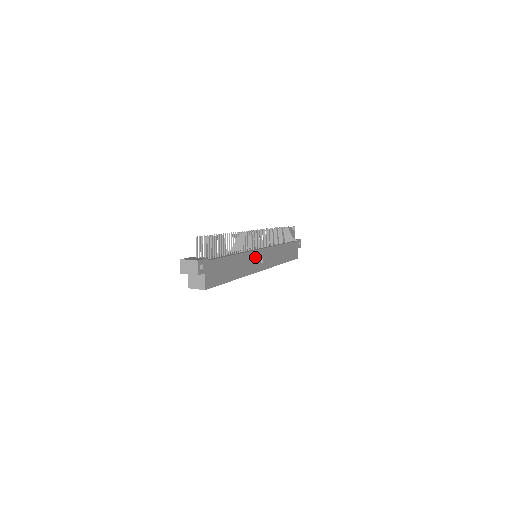
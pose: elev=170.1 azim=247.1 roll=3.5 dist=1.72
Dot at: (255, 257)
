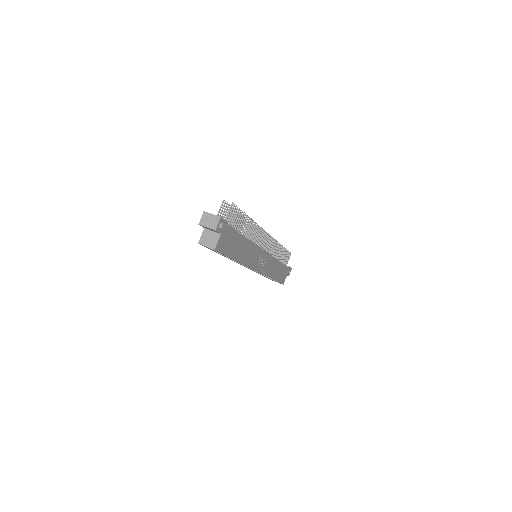
Dot at: (257, 254)
